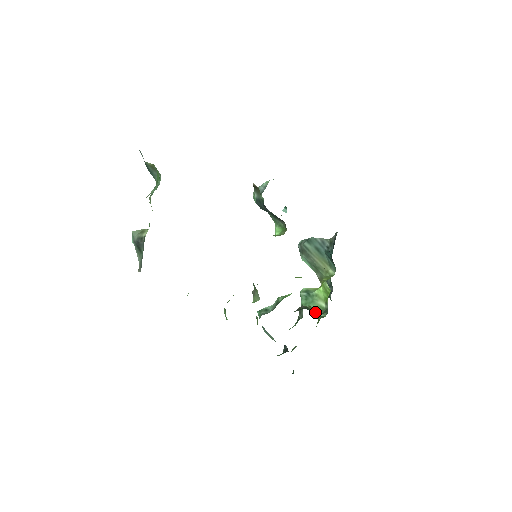
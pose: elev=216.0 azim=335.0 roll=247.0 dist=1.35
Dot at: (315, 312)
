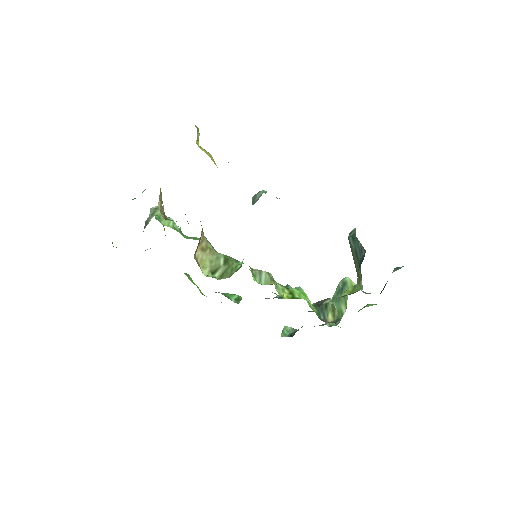
Dot at: (329, 315)
